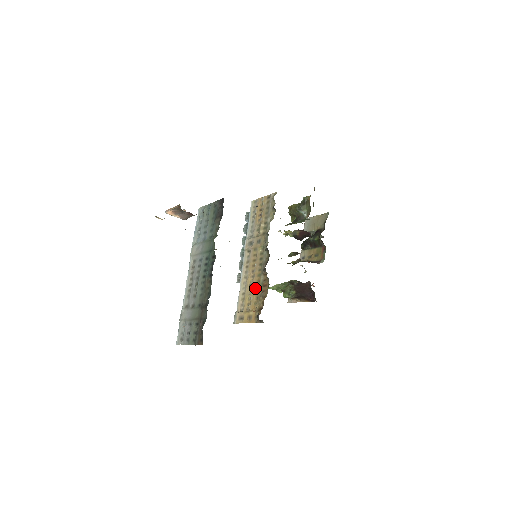
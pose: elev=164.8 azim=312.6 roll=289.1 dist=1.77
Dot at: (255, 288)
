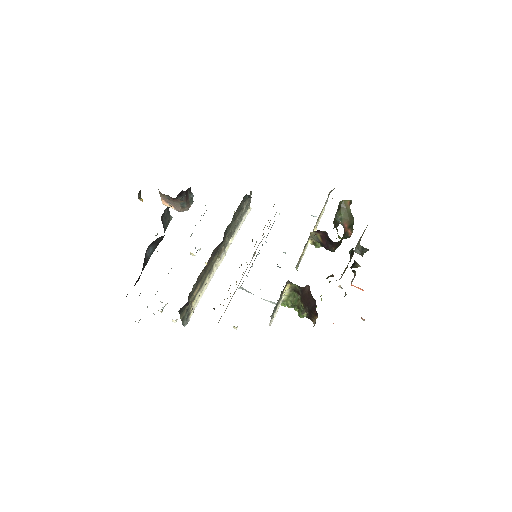
Dot at: occluded
